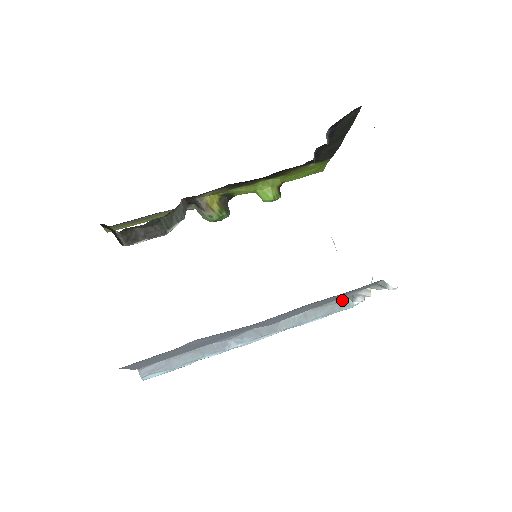
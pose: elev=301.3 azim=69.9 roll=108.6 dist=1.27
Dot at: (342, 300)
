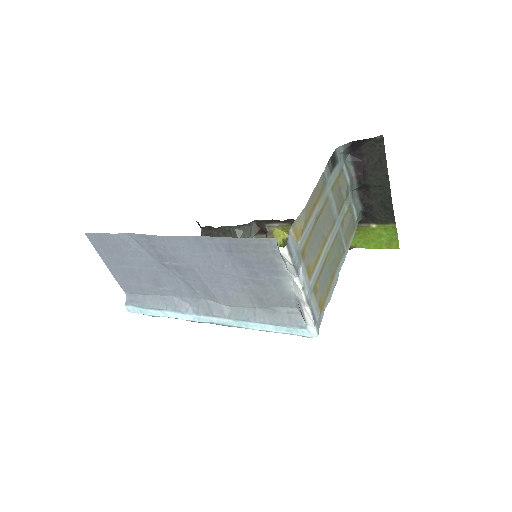
Dot at: (295, 314)
